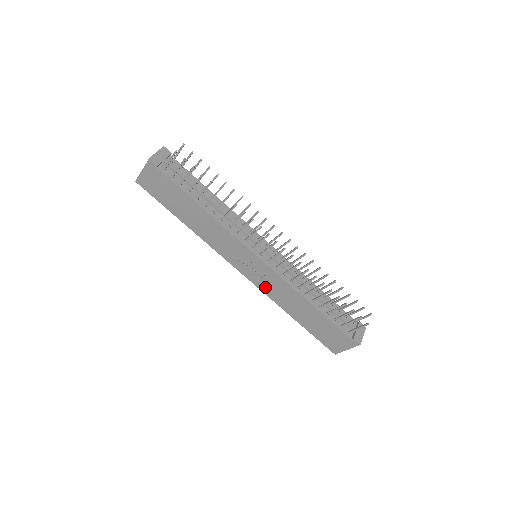
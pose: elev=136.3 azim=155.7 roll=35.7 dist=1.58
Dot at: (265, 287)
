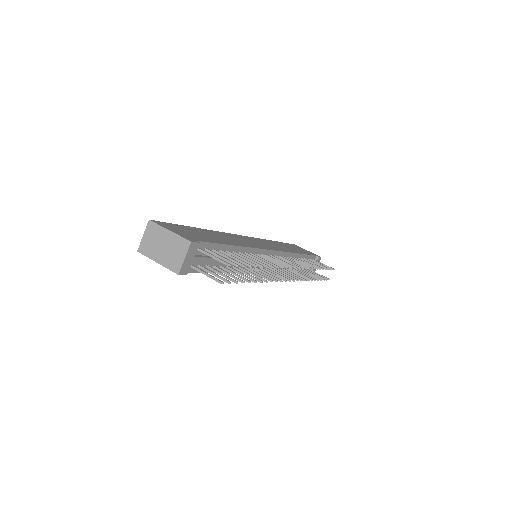
Dot at: occluded
